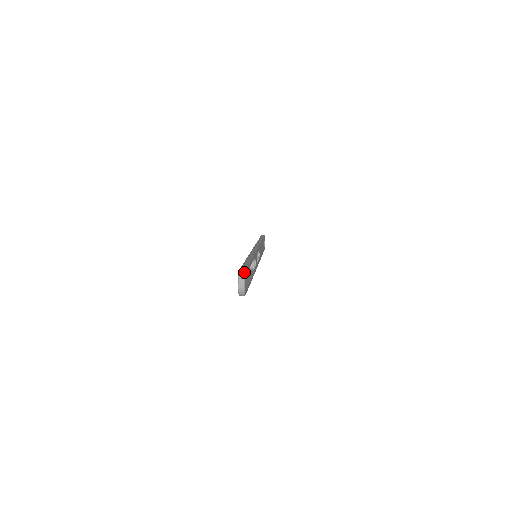
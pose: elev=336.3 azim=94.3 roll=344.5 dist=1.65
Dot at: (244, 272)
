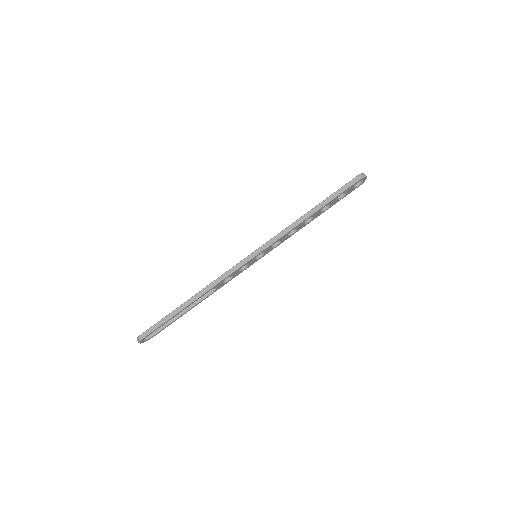
Dot at: (139, 340)
